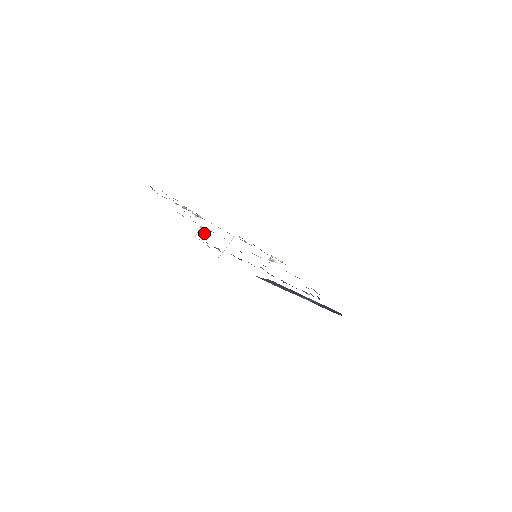
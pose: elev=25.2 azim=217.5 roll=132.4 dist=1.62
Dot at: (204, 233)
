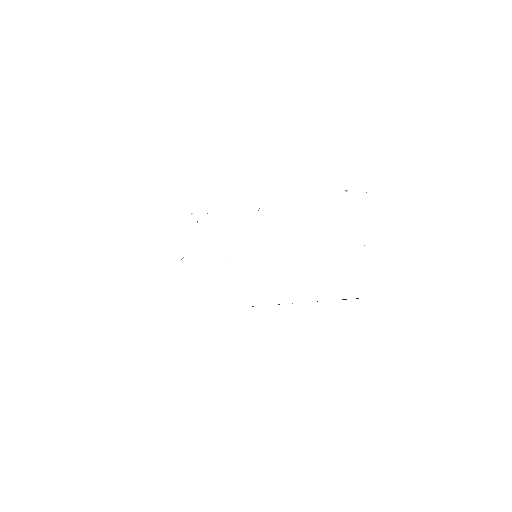
Dot at: occluded
